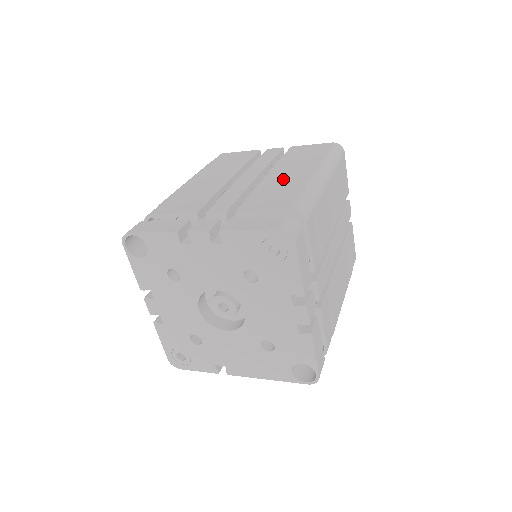
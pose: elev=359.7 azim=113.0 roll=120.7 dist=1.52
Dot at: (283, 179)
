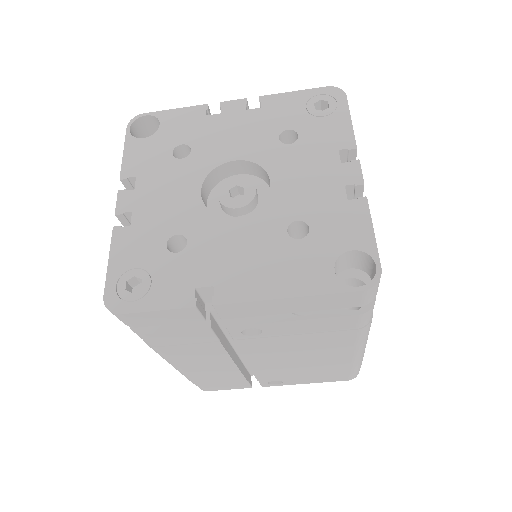
Dot at: occluded
